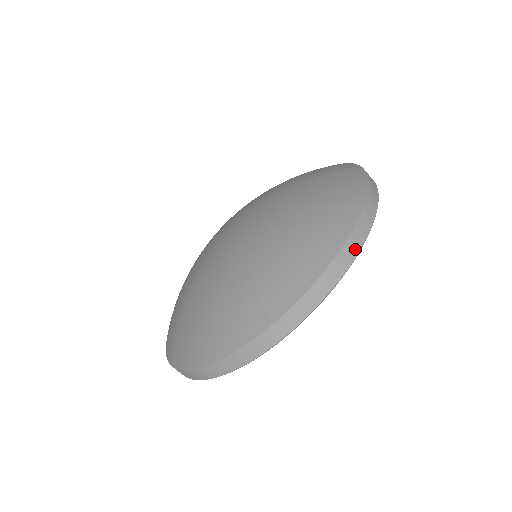
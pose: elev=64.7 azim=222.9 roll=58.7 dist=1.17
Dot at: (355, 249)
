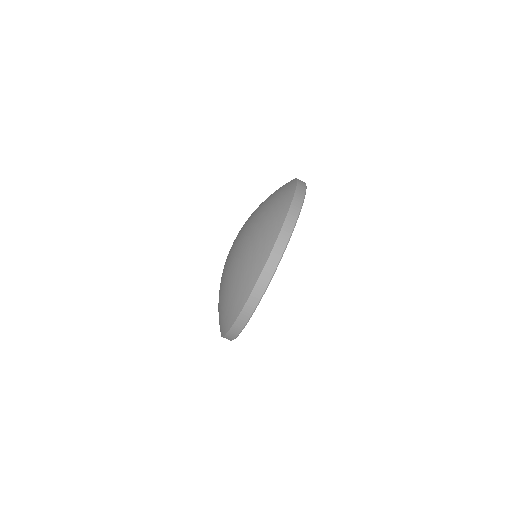
Dot at: (266, 281)
